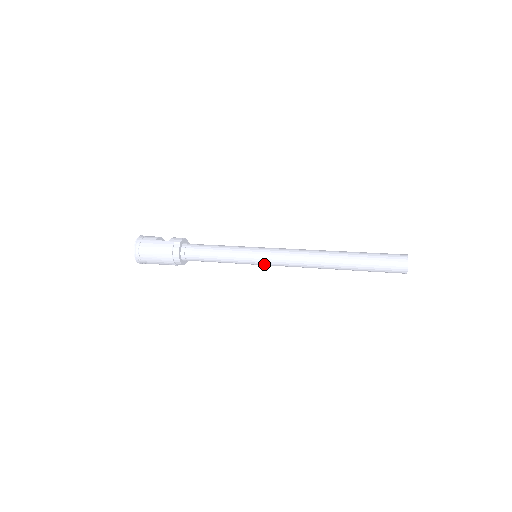
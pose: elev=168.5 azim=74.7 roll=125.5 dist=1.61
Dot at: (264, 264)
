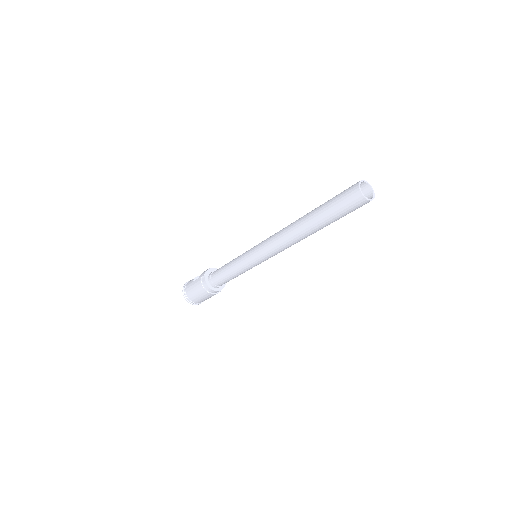
Dot at: (263, 260)
